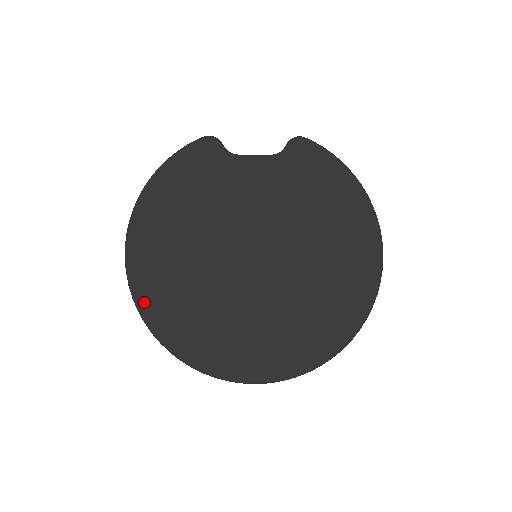
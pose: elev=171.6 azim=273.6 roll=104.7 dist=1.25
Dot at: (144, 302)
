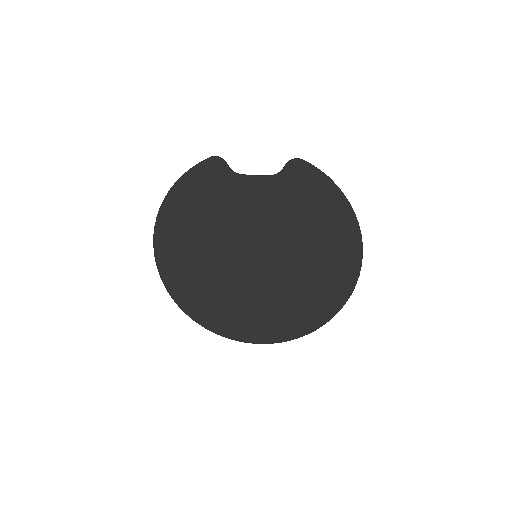
Dot at: (171, 286)
